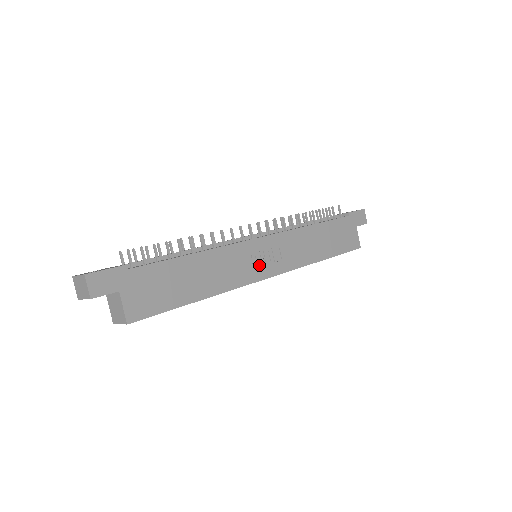
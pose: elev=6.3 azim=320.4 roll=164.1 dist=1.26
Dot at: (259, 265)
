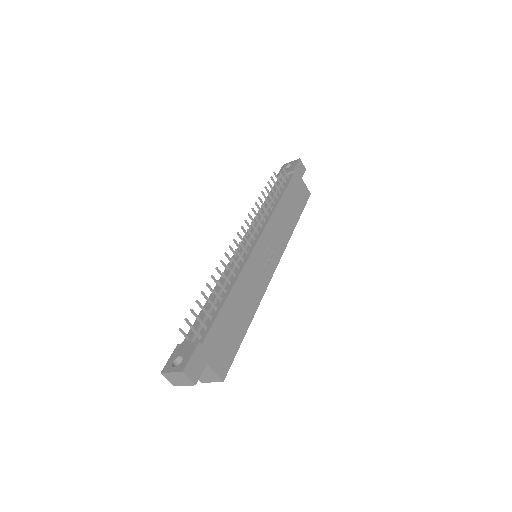
Dot at: (266, 265)
